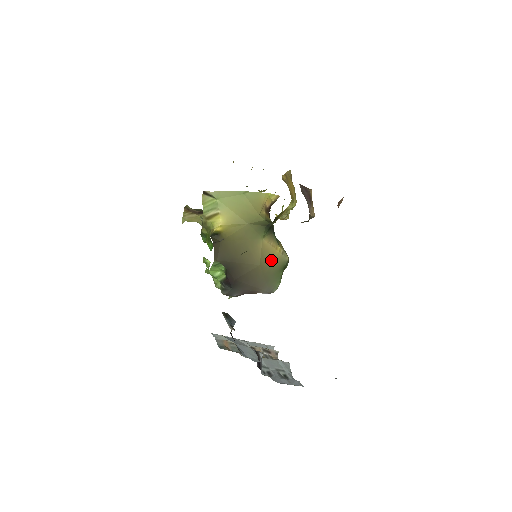
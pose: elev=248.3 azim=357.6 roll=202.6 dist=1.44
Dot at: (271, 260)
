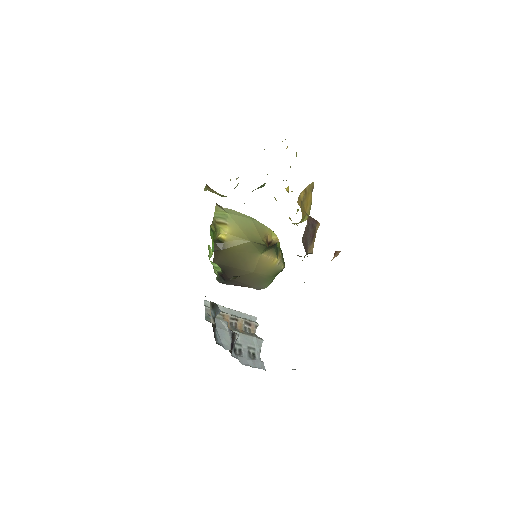
Dot at: (266, 269)
